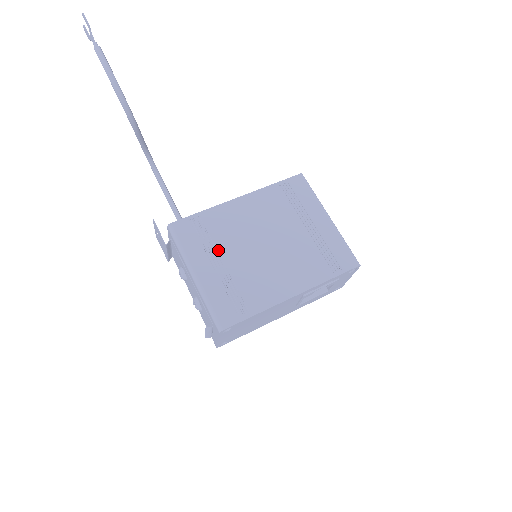
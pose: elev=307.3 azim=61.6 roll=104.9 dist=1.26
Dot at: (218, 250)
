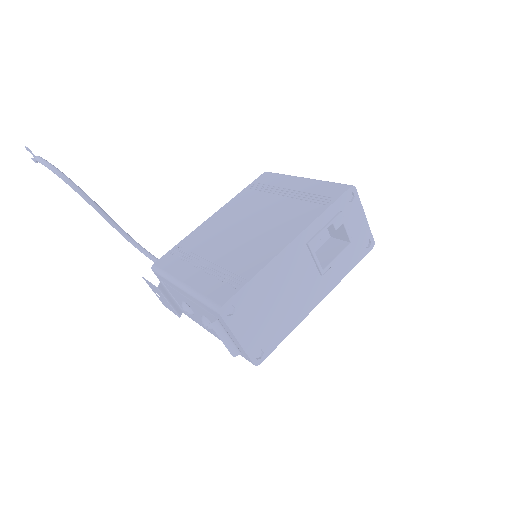
Dot at: (201, 256)
